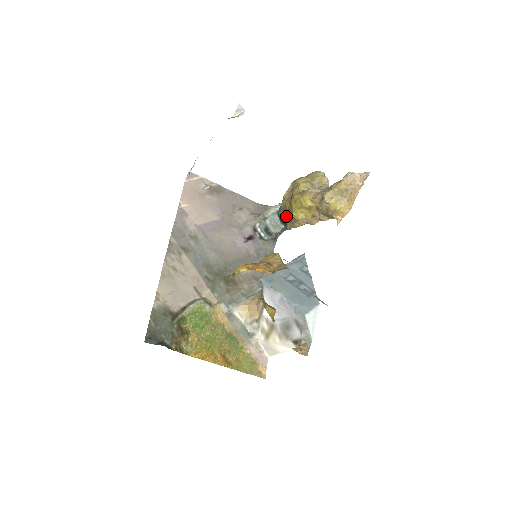
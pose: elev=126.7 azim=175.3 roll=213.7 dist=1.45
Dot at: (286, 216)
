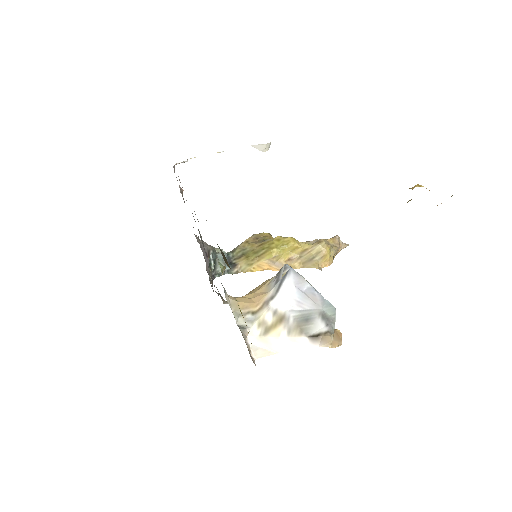
Dot at: (245, 256)
